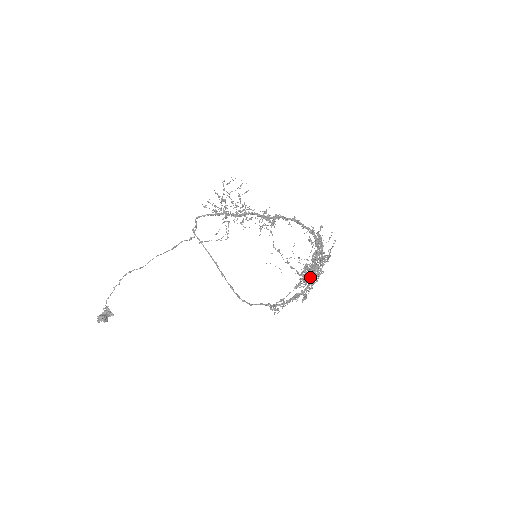
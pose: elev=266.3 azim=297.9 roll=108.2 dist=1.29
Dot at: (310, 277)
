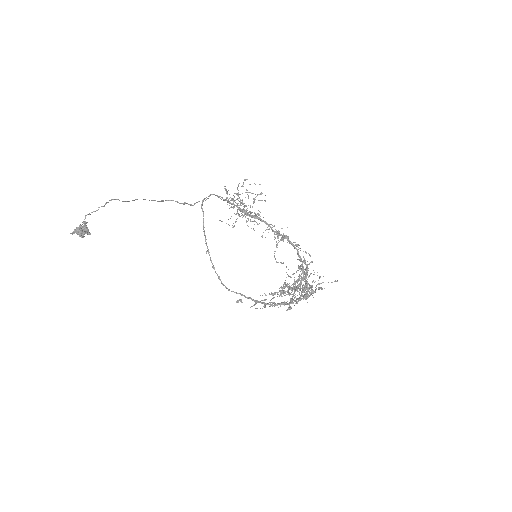
Dot at: (308, 297)
